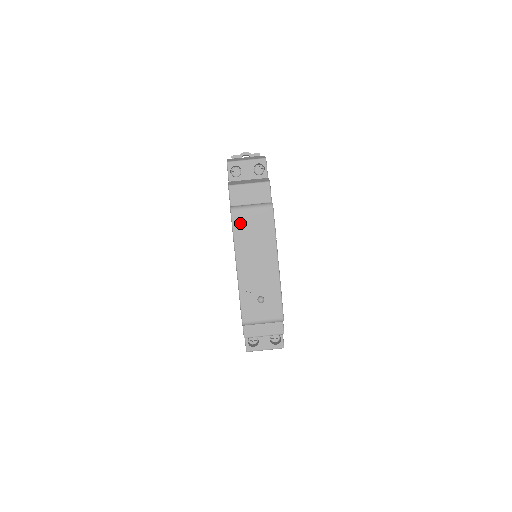
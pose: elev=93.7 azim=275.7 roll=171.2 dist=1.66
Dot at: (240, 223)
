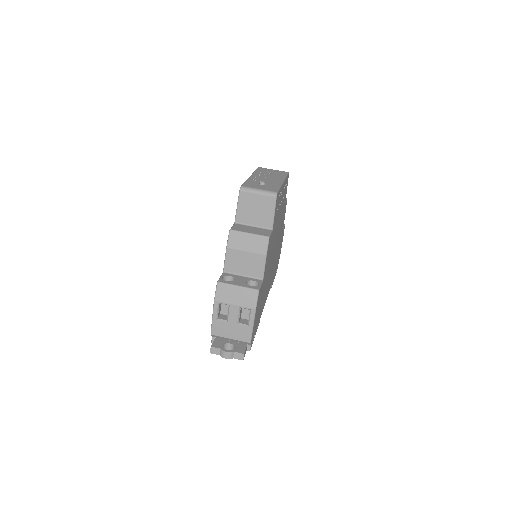
Dot at: (263, 170)
